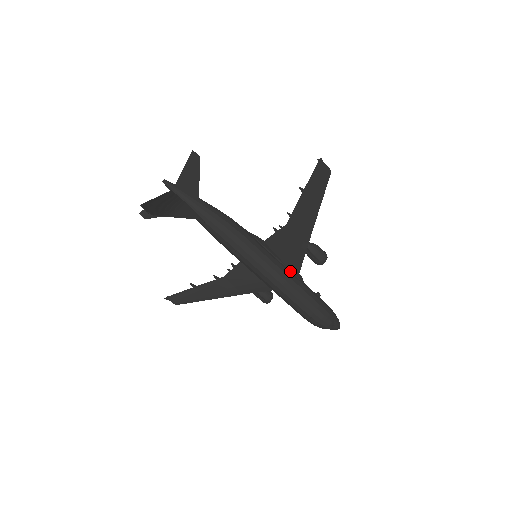
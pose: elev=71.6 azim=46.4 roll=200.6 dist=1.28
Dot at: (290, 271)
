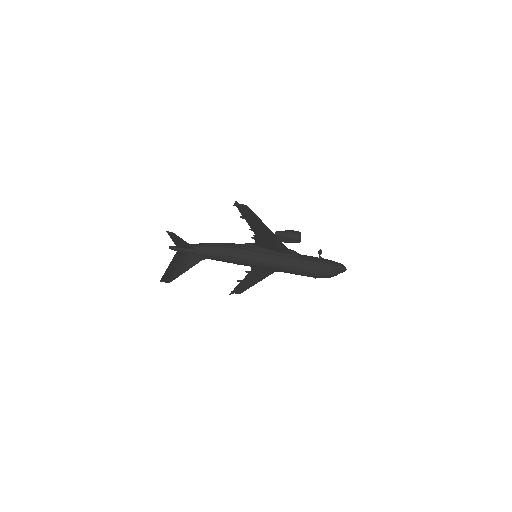
Dot at: (283, 255)
